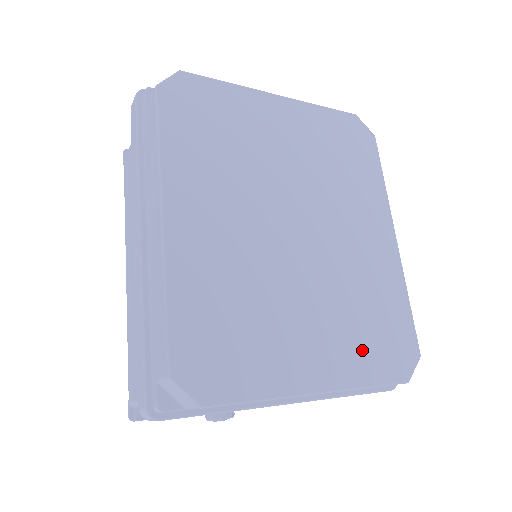
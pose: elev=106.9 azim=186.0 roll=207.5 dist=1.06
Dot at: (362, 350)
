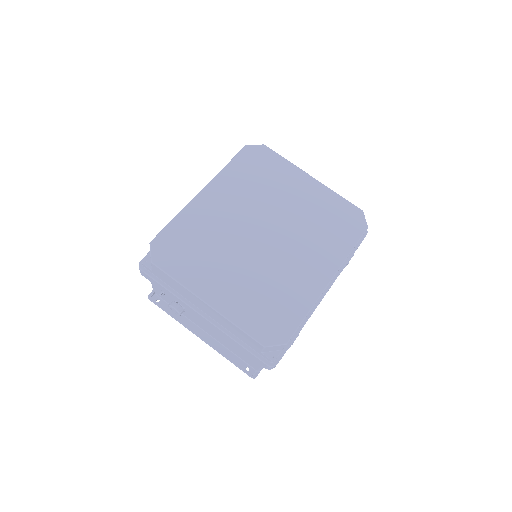
Dot at: (250, 308)
